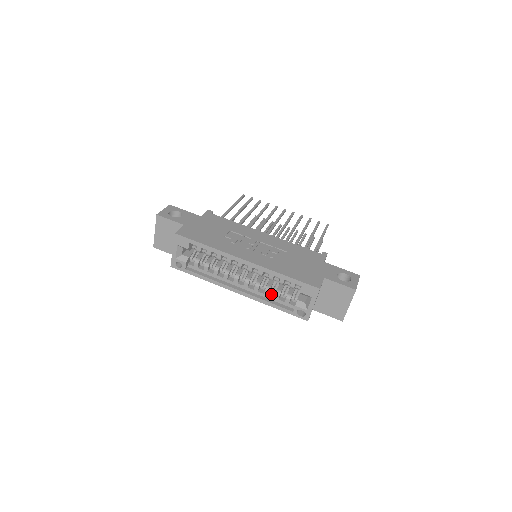
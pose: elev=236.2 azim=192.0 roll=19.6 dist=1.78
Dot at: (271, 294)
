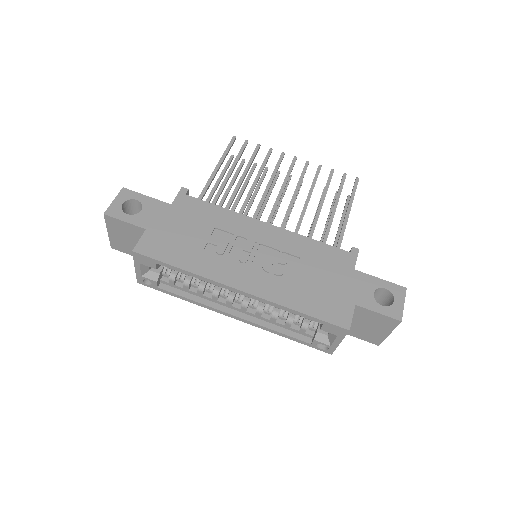
Dot at: (280, 319)
